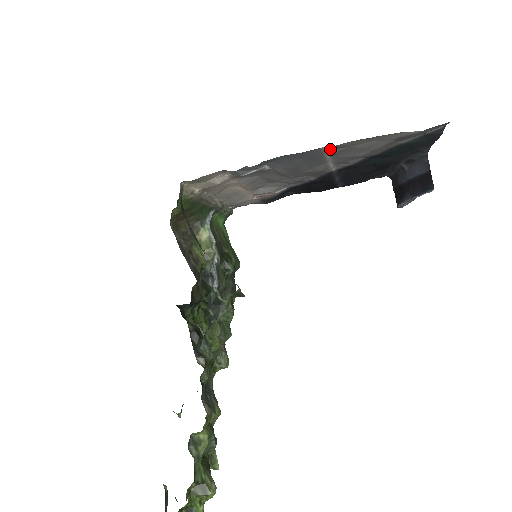
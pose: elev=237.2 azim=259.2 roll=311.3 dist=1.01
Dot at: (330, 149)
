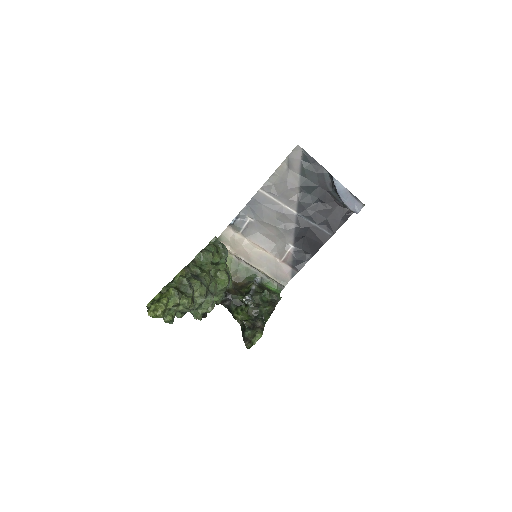
Dot at: (265, 191)
